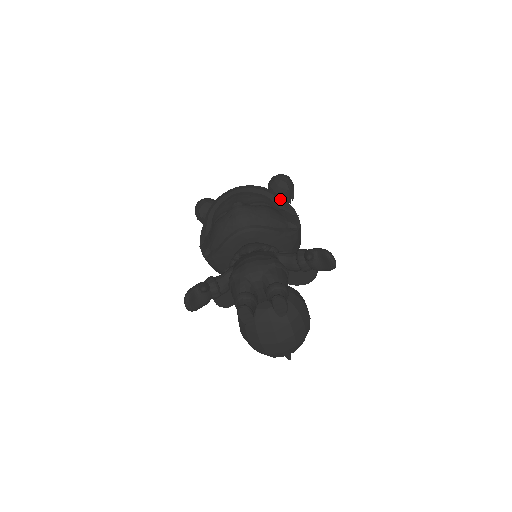
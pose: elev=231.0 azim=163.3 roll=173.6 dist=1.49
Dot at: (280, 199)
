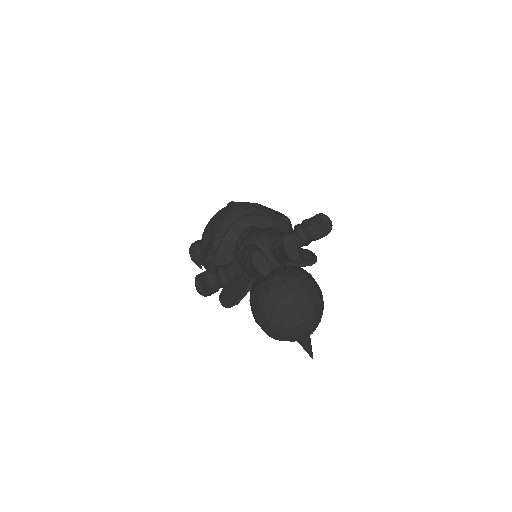
Dot at: occluded
